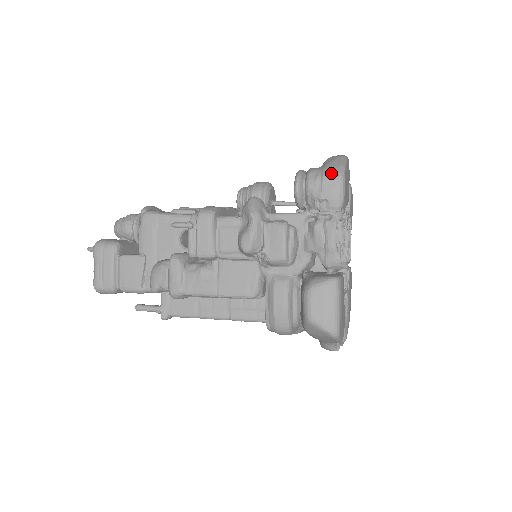
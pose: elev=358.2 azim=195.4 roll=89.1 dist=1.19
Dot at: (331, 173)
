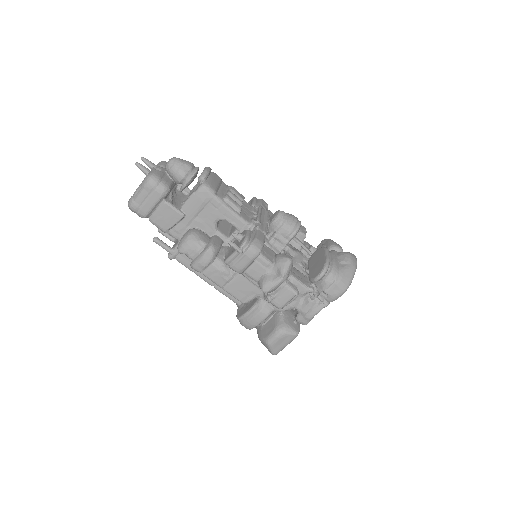
Dot at: (343, 284)
